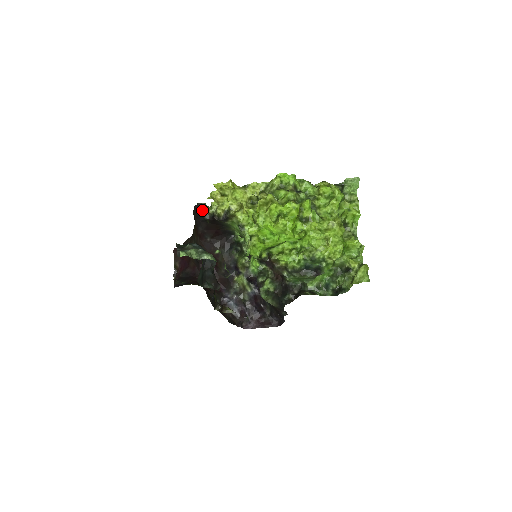
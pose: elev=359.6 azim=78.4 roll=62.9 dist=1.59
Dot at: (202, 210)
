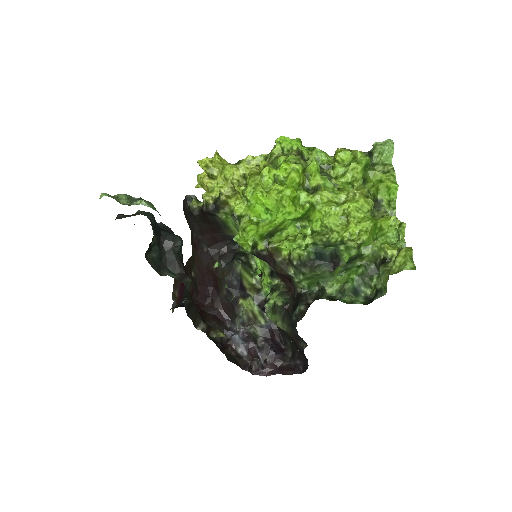
Dot at: (190, 204)
